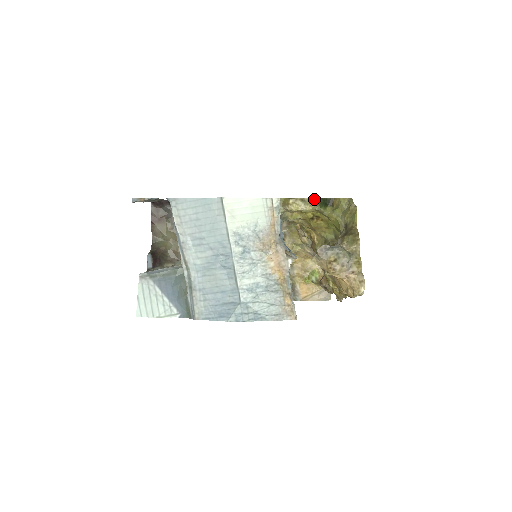
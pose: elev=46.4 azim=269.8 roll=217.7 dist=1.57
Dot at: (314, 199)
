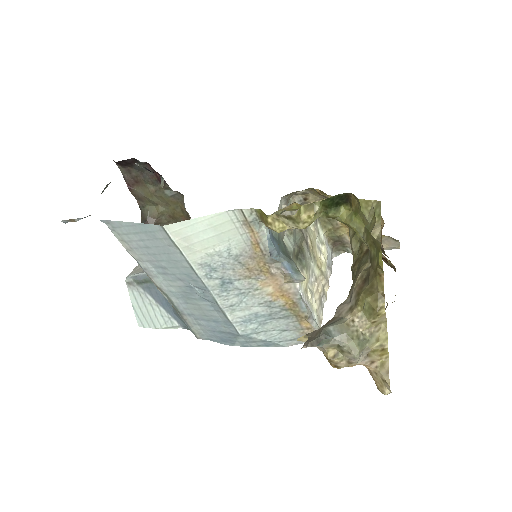
Dot at: (311, 205)
